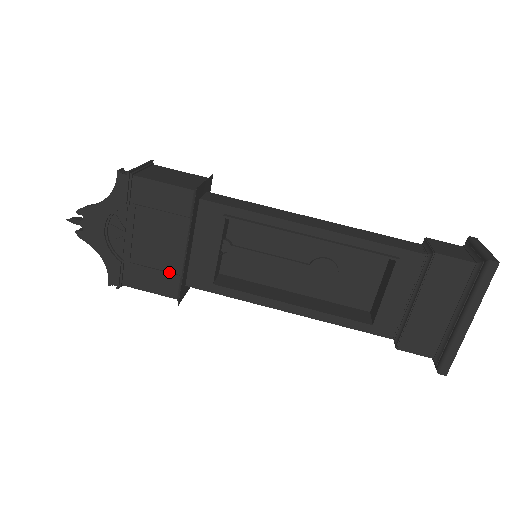
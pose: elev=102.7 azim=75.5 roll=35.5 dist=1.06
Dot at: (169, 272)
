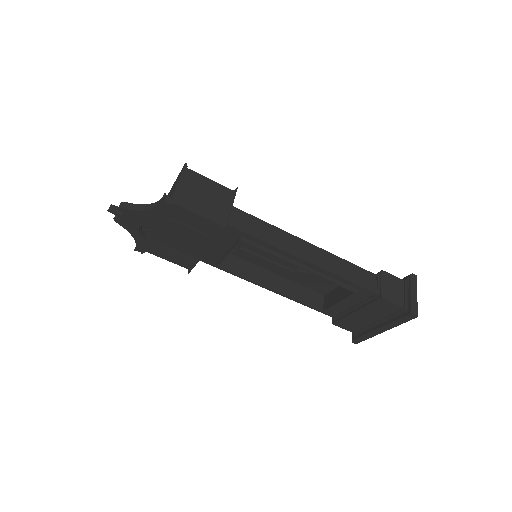
Dot at: (186, 256)
